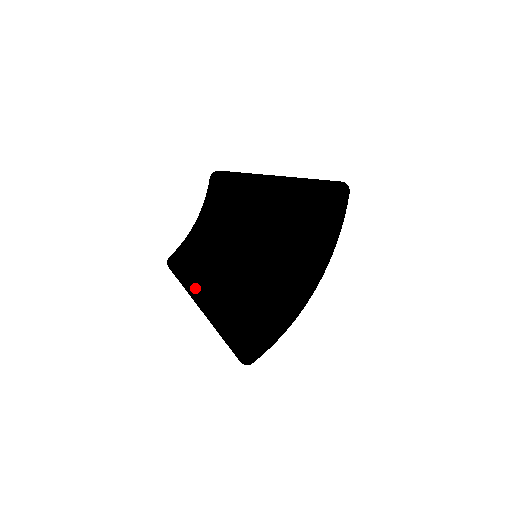
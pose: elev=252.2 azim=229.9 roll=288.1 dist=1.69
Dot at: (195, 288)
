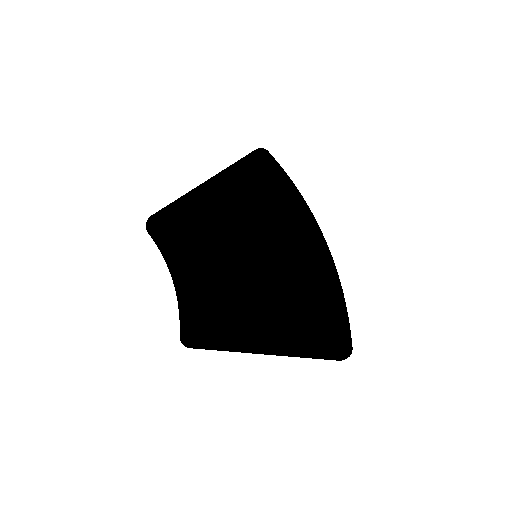
Dot at: (239, 332)
